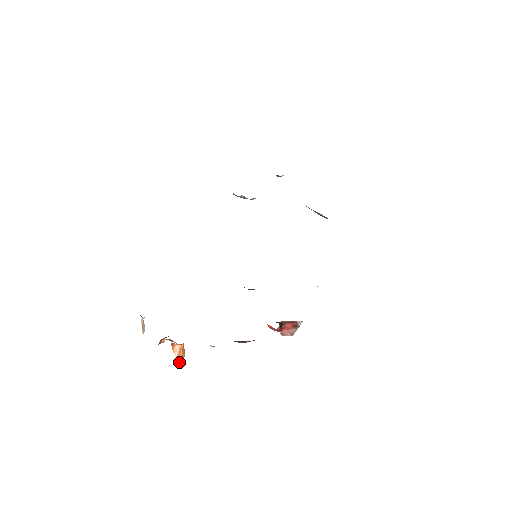
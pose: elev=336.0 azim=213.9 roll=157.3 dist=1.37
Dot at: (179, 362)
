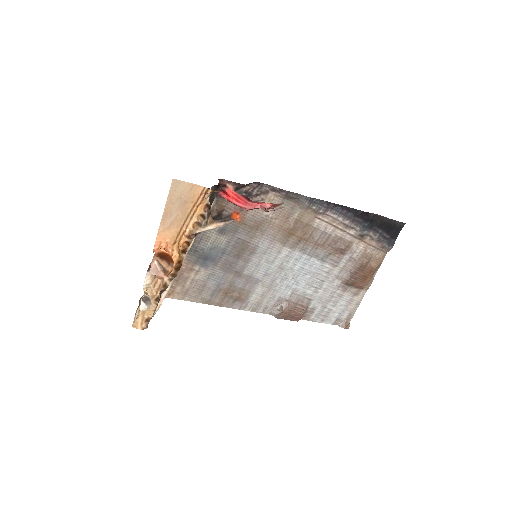
Dot at: (159, 249)
